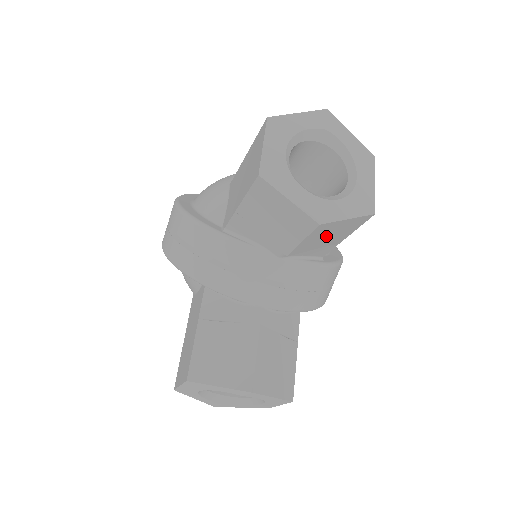
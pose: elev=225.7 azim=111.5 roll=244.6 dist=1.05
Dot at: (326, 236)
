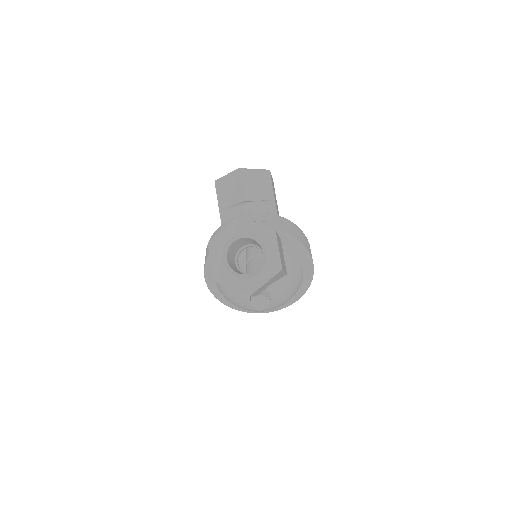
Dot at: (255, 185)
